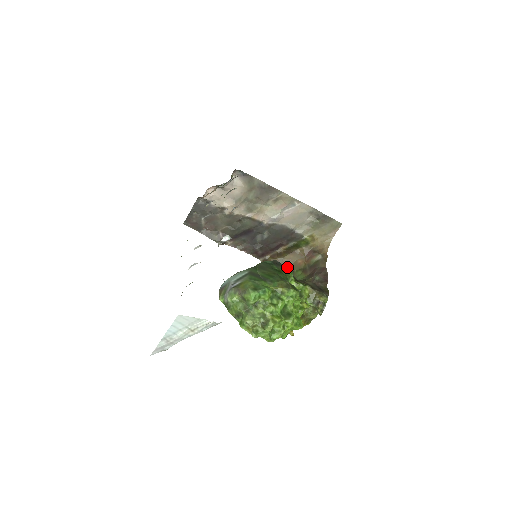
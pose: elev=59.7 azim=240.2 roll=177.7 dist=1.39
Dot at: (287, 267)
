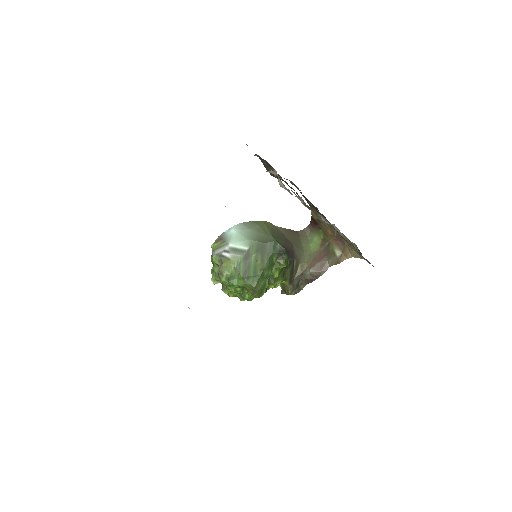
Dot at: (283, 265)
